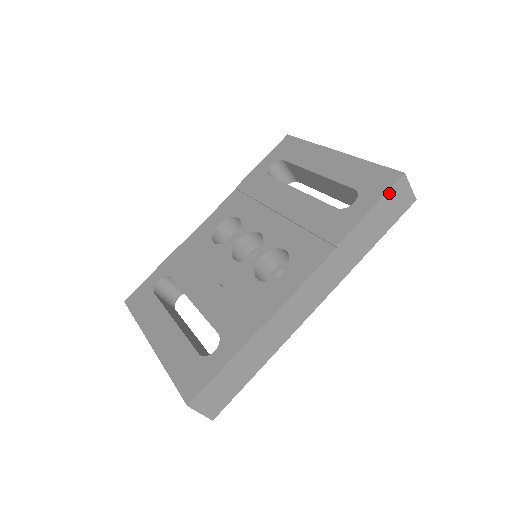
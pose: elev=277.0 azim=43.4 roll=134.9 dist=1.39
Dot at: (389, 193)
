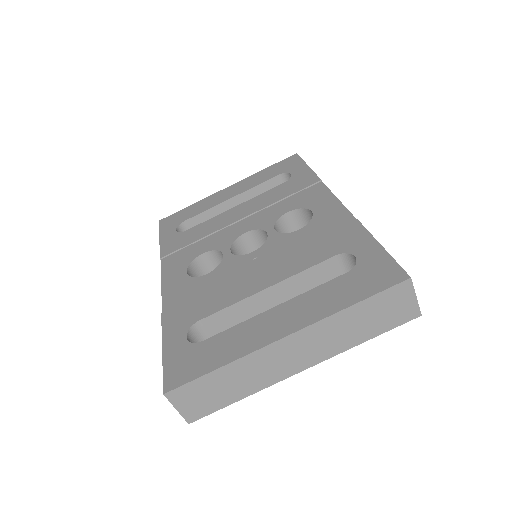
Dot at: occluded
